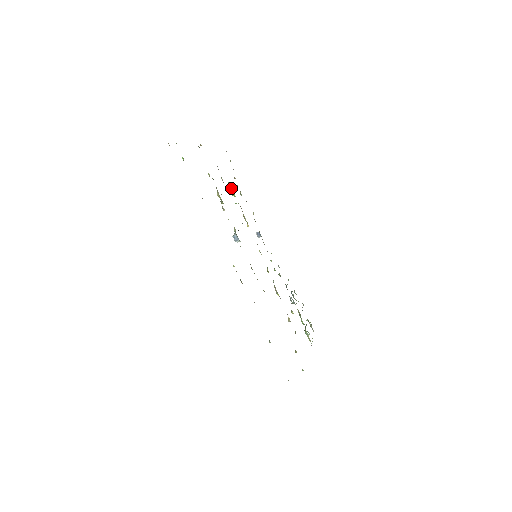
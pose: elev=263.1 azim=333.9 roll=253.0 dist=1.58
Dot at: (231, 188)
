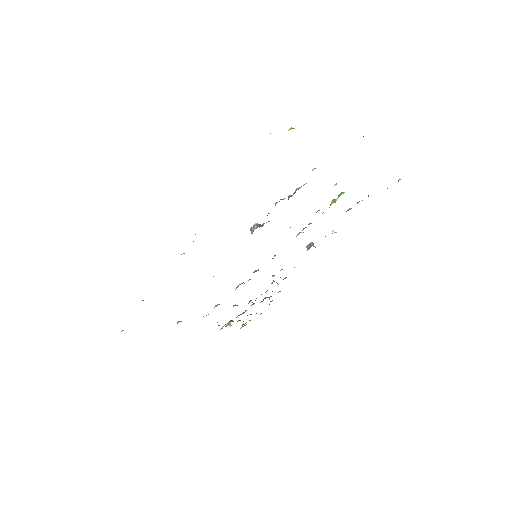
Dot at: occluded
